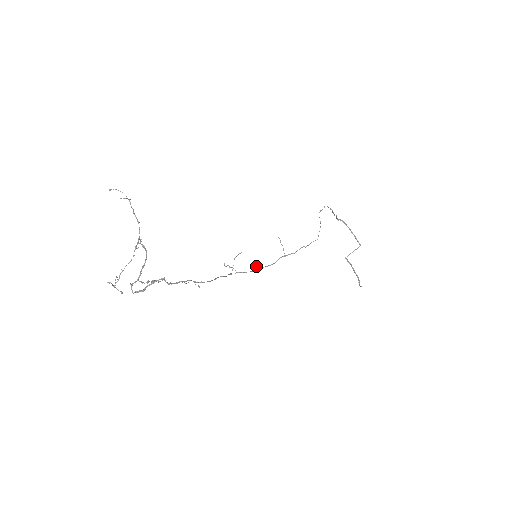
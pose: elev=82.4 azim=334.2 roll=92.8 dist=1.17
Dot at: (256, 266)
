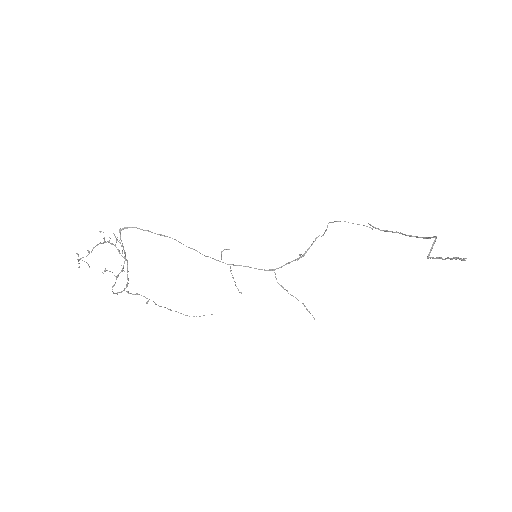
Dot at: (281, 285)
